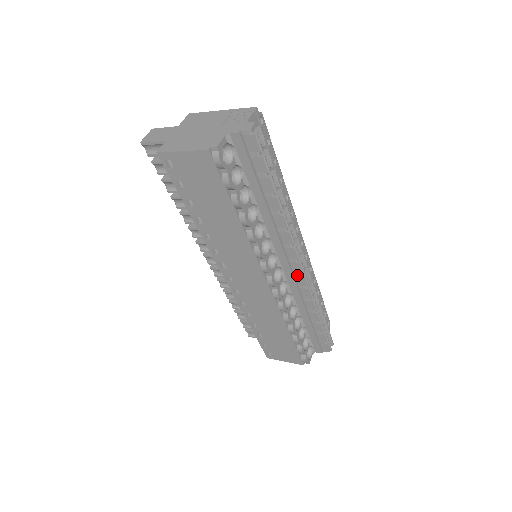
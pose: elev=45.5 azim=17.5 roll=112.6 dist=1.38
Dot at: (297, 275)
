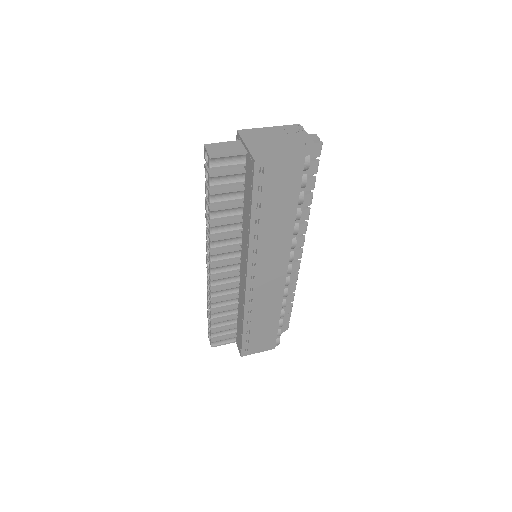
Dot at: (294, 262)
